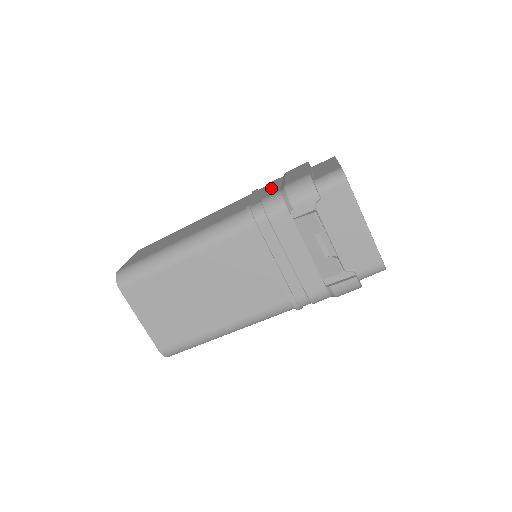
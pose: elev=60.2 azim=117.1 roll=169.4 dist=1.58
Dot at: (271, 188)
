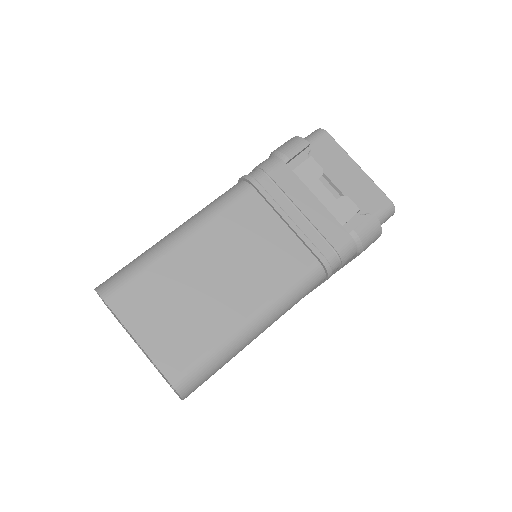
Dot at: occluded
